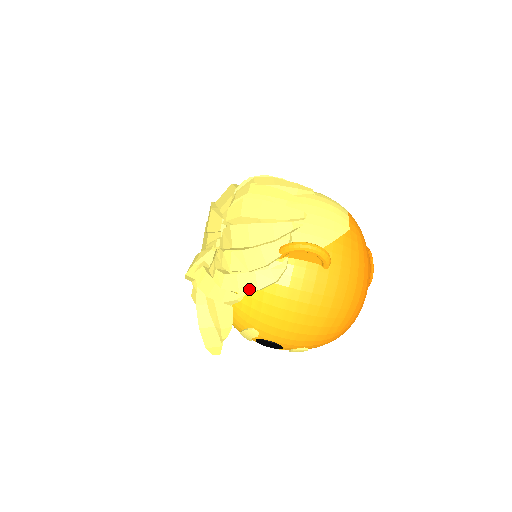
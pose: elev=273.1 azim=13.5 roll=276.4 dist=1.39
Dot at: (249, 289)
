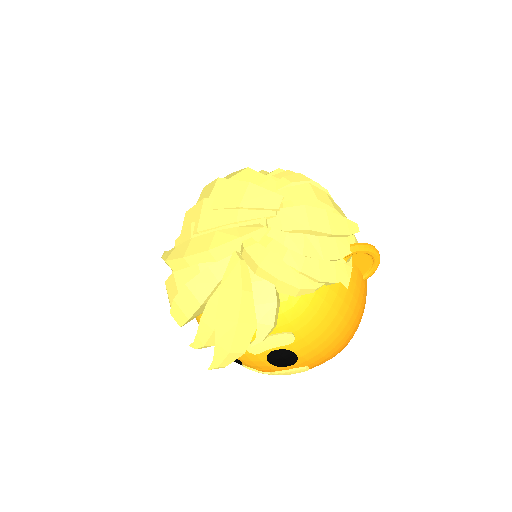
Dot at: (330, 279)
